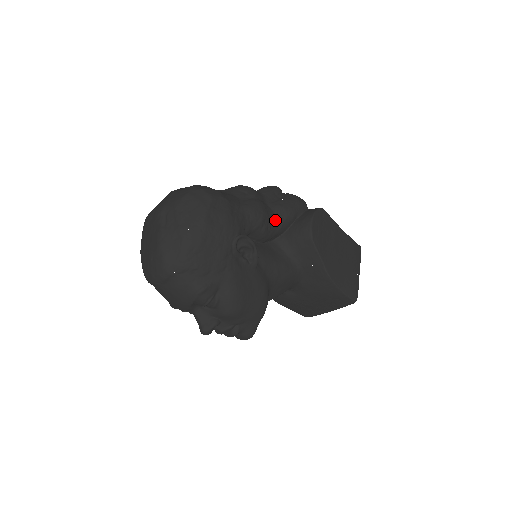
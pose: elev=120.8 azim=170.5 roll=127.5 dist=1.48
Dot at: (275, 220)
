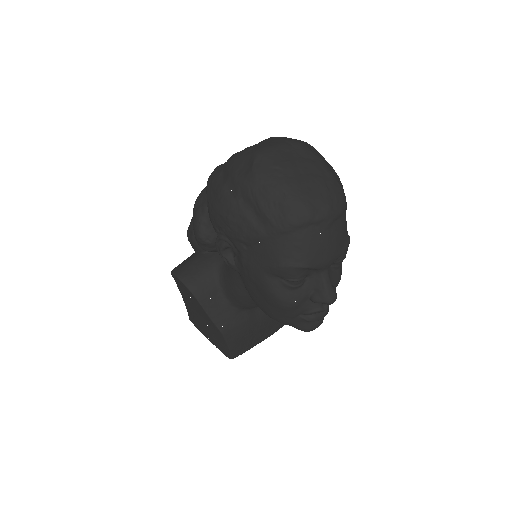
Dot at: occluded
